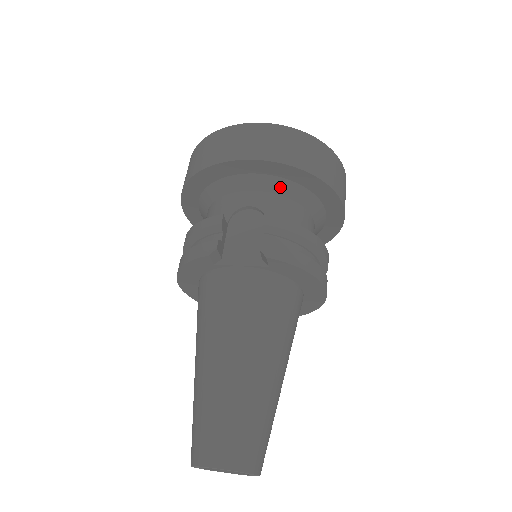
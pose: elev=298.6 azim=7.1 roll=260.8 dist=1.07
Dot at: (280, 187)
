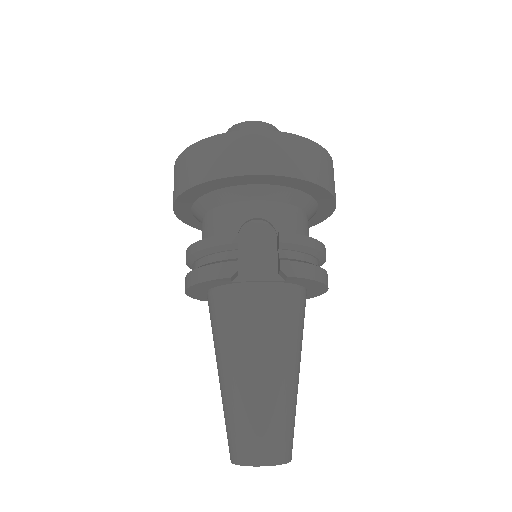
Dot at: (284, 195)
